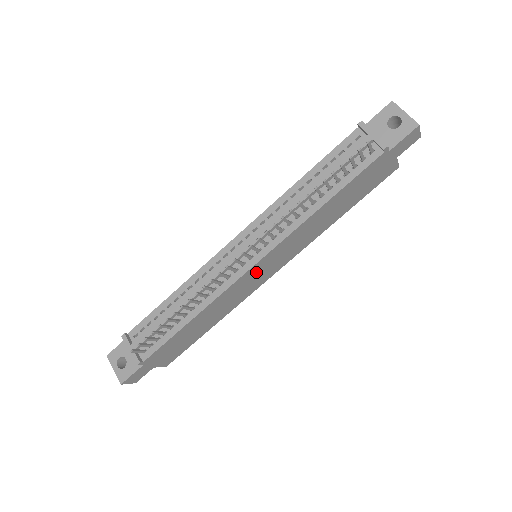
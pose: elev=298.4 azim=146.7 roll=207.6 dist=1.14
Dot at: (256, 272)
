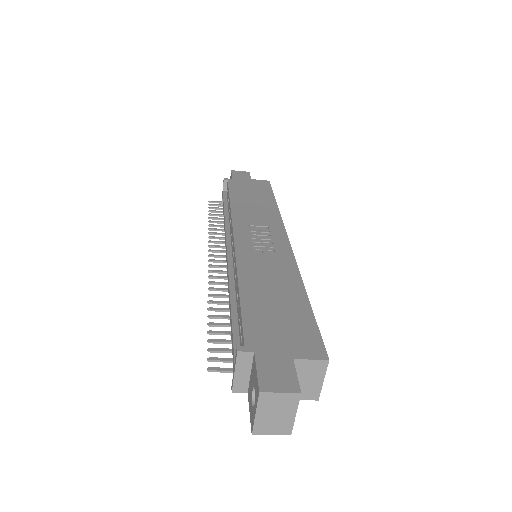
Dot at: occluded
